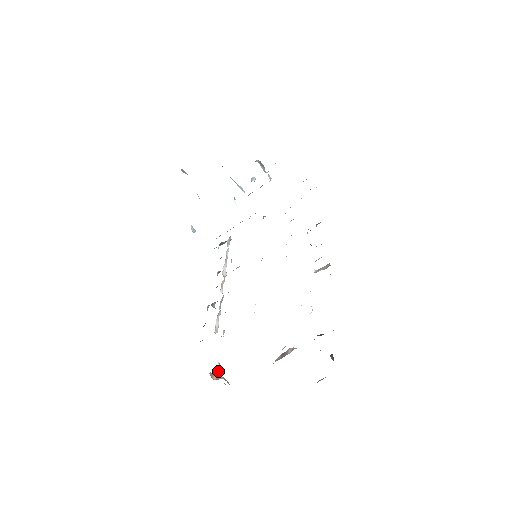
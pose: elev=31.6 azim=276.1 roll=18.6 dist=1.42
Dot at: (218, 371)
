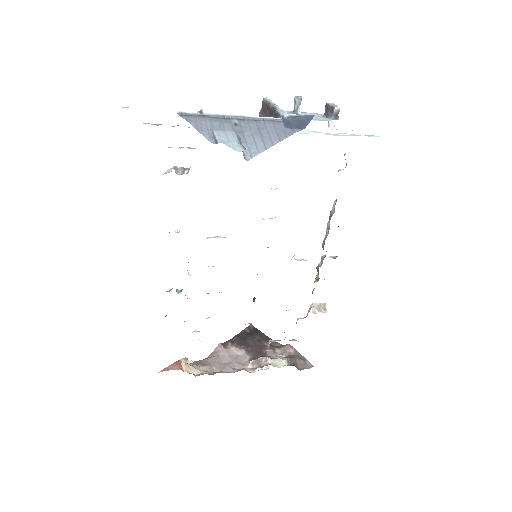
Dot at: occluded
